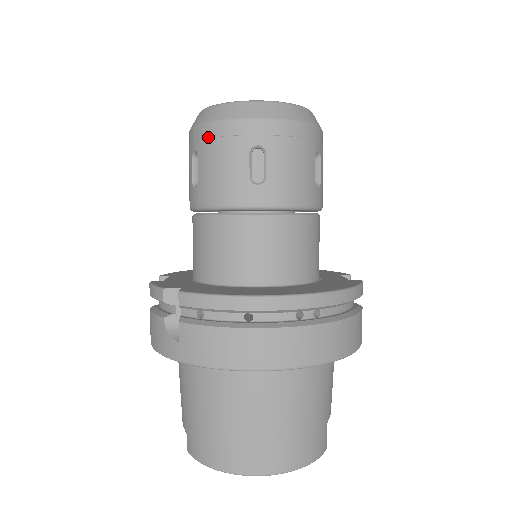
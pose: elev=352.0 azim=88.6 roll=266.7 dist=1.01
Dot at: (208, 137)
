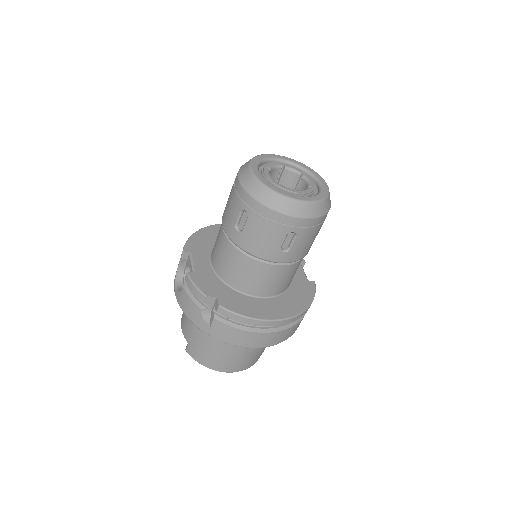
Dot at: (261, 214)
